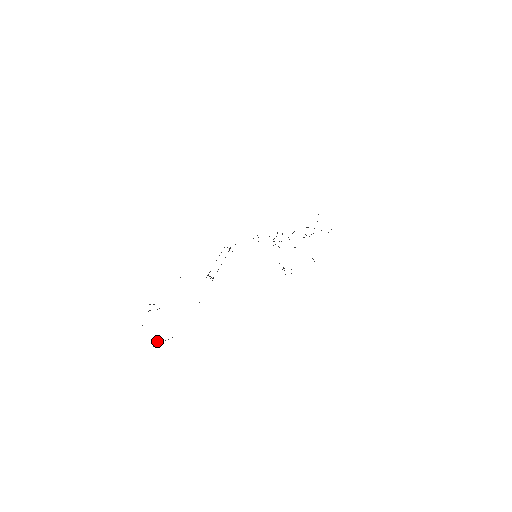
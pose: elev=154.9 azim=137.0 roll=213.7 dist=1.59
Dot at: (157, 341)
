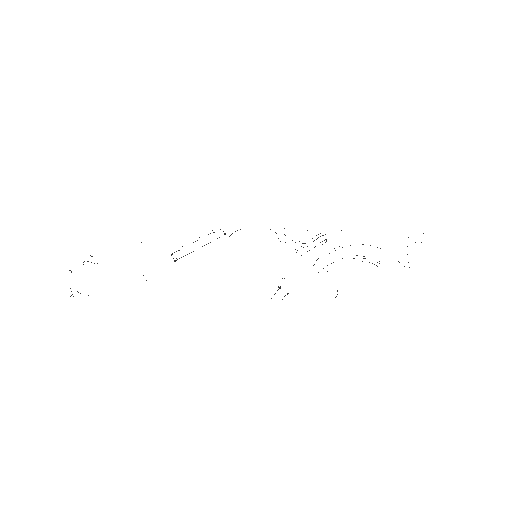
Dot at: (78, 292)
